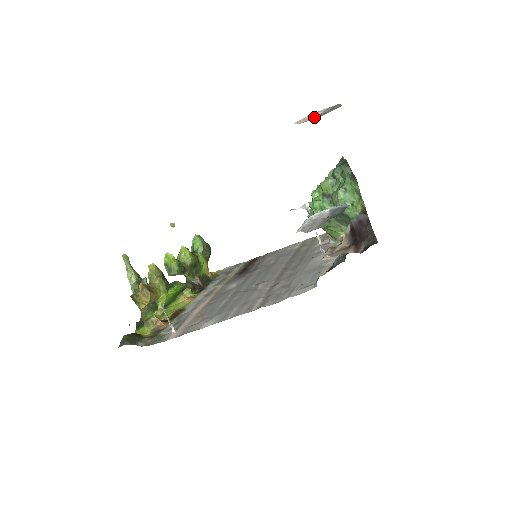
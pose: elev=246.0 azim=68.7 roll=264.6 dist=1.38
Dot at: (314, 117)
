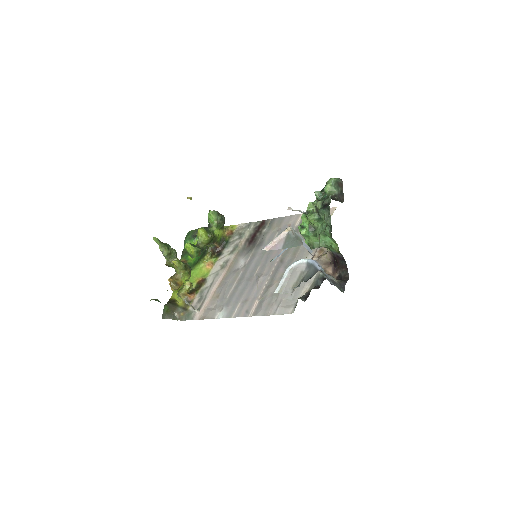
Dot at: (282, 238)
